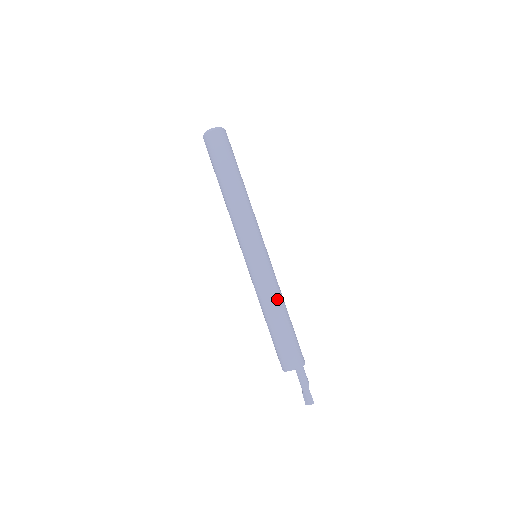
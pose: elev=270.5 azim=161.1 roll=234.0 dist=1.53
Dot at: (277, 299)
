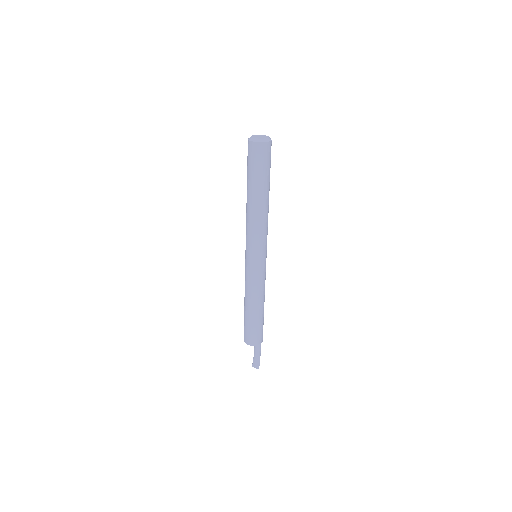
Dot at: (261, 295)
